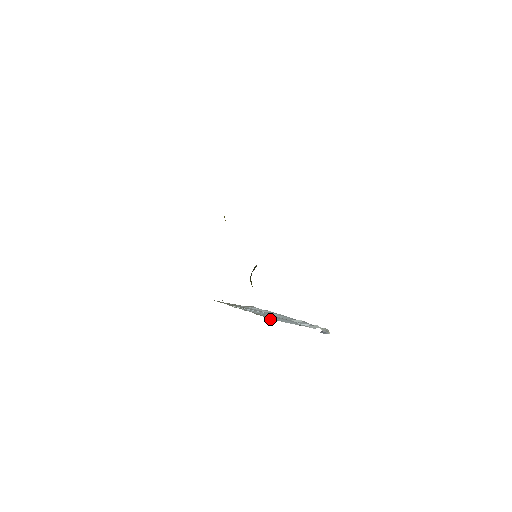
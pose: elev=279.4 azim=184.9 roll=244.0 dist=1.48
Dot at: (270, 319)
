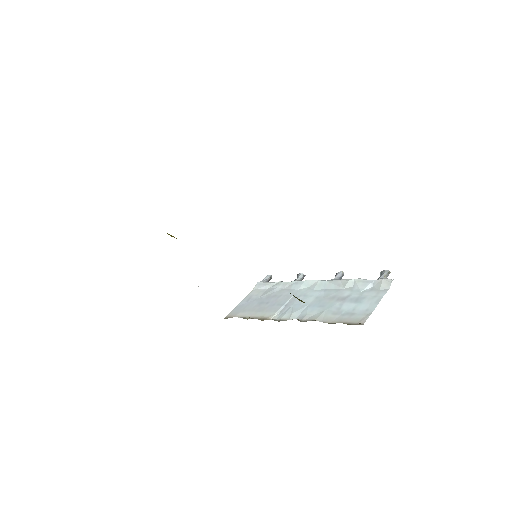
Dot at: occluded
